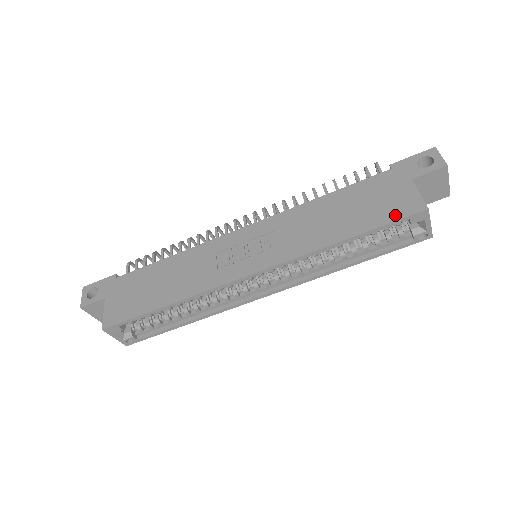
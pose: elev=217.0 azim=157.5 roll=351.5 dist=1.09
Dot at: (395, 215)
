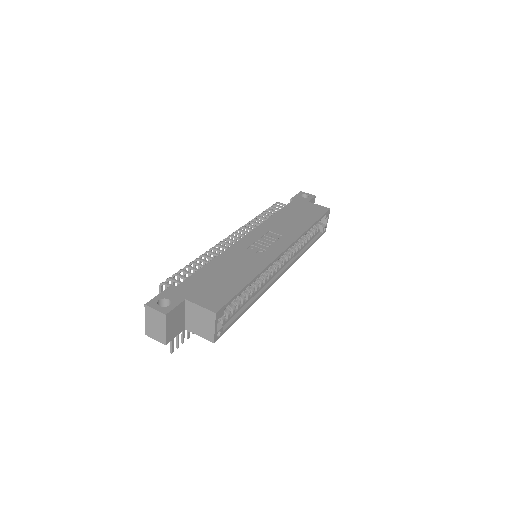
Dot at: (321, 213)
